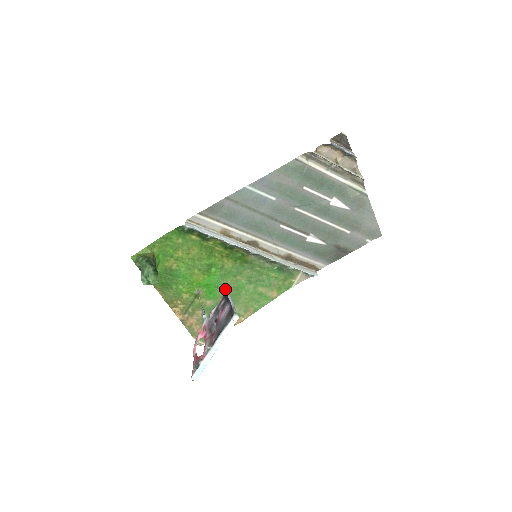
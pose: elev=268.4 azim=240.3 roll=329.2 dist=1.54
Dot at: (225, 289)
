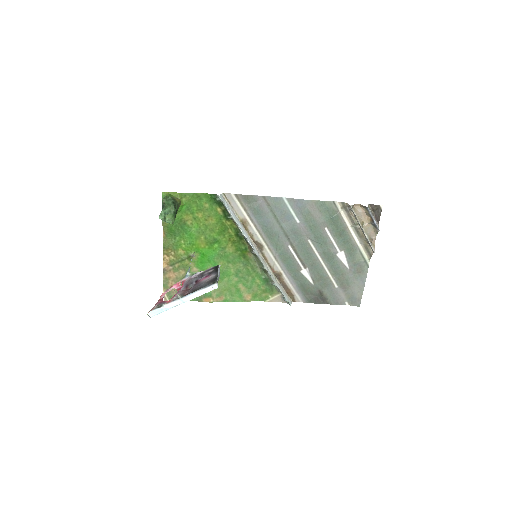
Dot at: occluded
